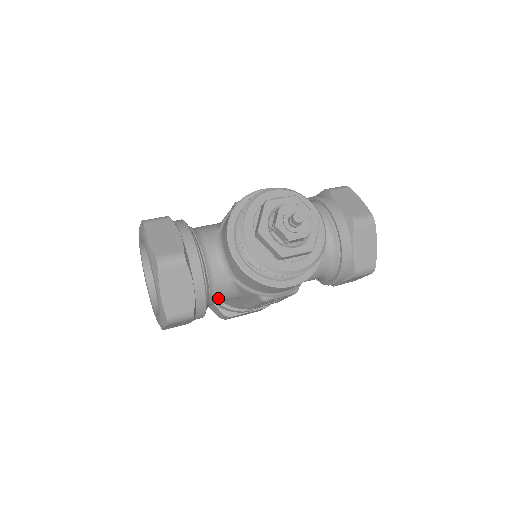
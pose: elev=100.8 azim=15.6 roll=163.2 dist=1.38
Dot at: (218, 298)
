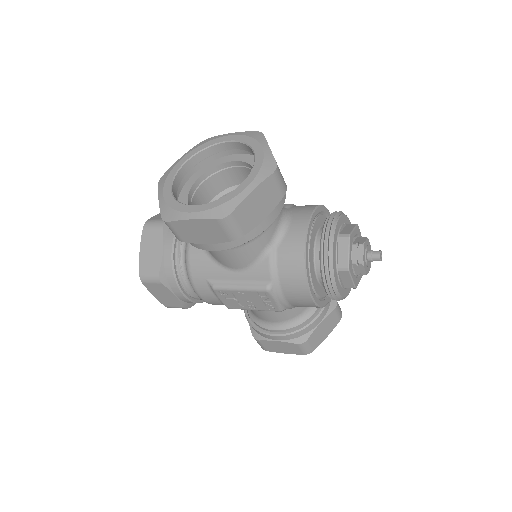
Dot at: (242, 250)
